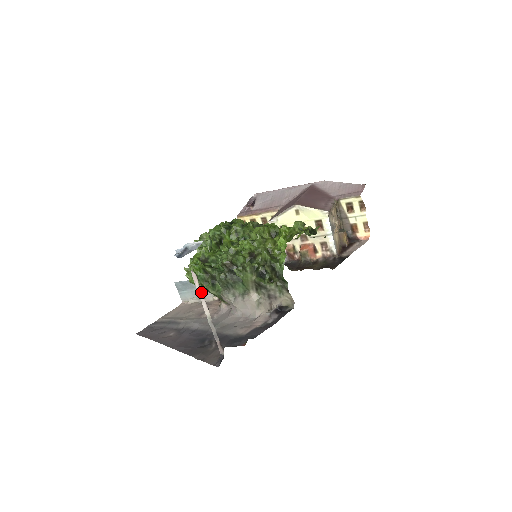
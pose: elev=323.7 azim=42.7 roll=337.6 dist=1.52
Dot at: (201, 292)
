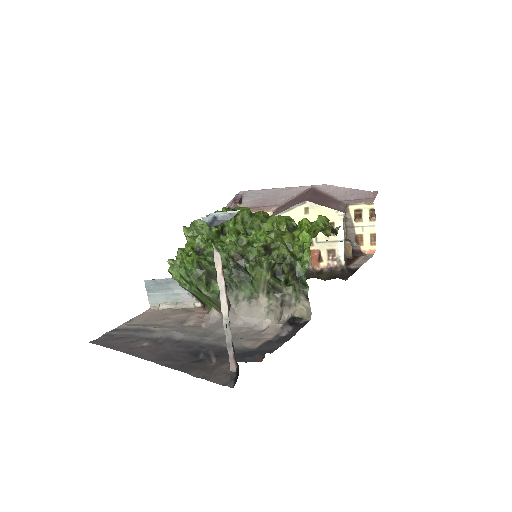
Dot at: (222, 281)
